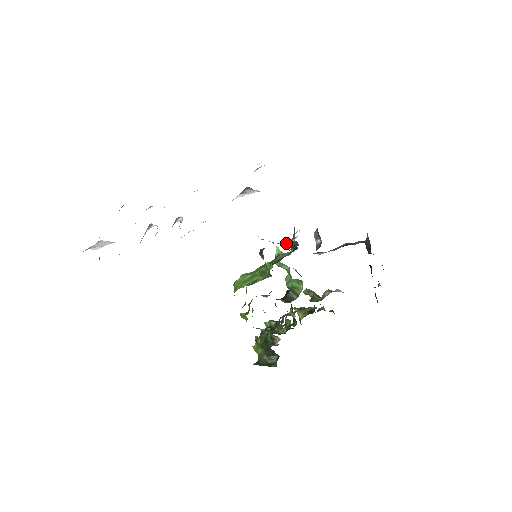
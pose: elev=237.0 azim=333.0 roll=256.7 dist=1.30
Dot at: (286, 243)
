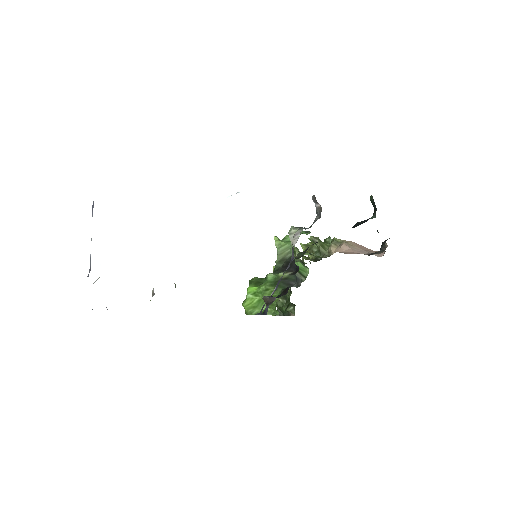
Dot at: occluded
